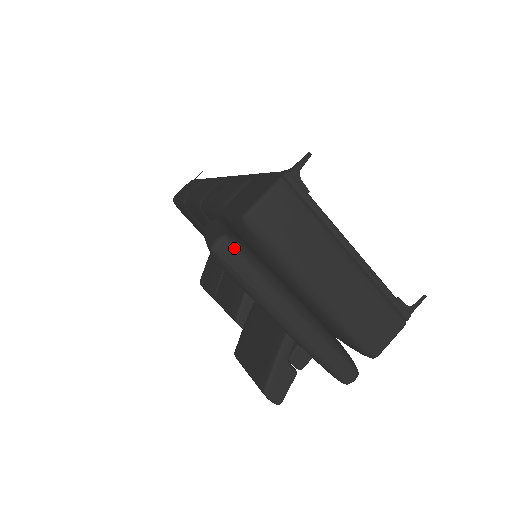
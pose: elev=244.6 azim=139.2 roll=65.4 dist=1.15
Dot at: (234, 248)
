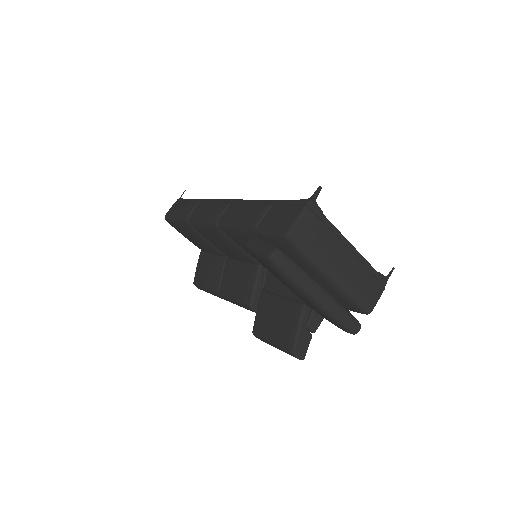
Dot at: (284, 256)
